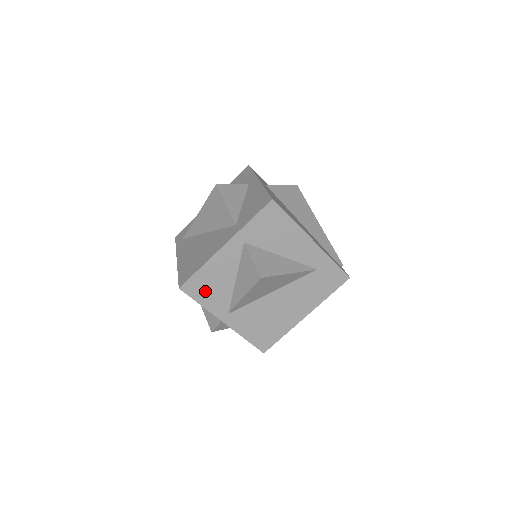
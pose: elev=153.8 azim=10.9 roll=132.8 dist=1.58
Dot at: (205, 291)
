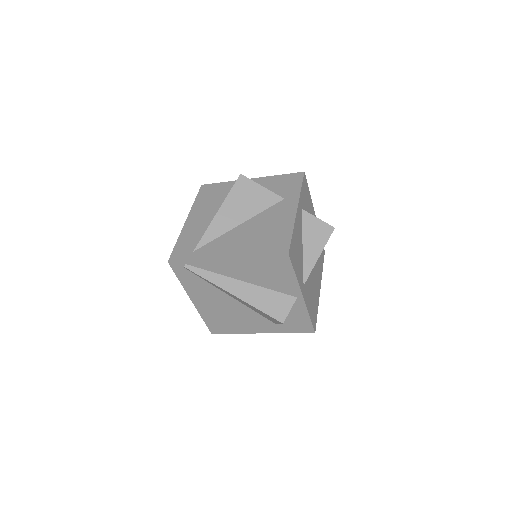
Dot at: (296, 259)
